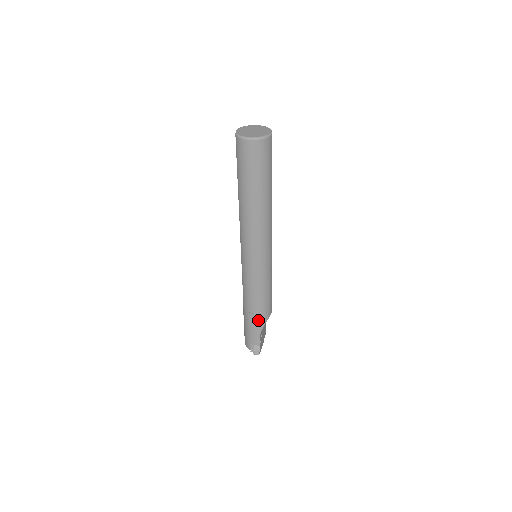
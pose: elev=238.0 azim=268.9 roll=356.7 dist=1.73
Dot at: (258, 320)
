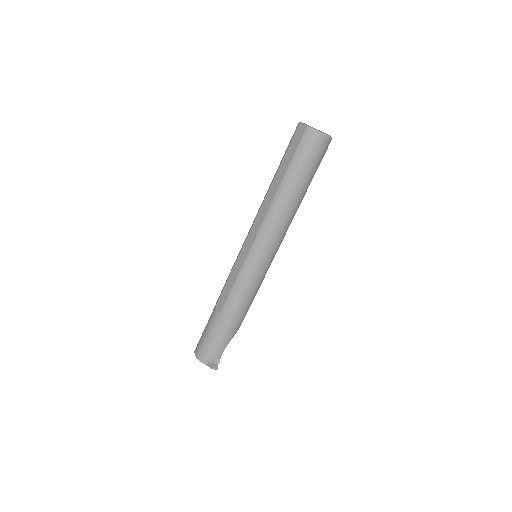
Dot at: (234, 327)
